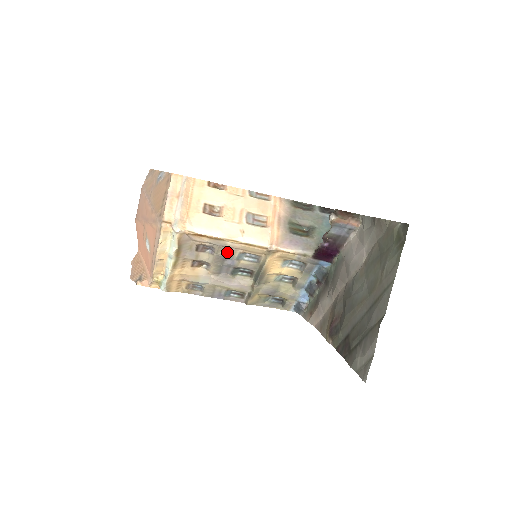
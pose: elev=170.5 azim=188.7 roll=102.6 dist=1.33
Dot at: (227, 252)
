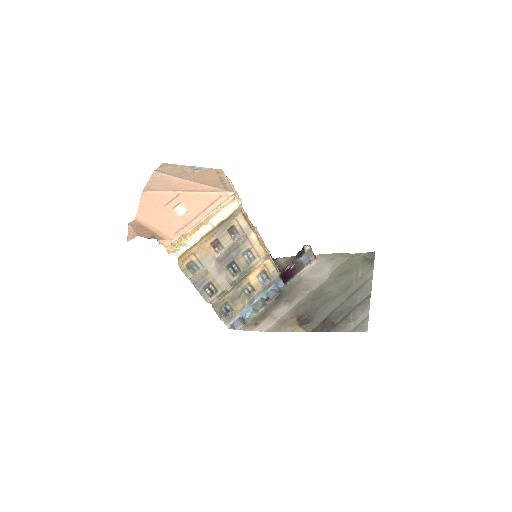
Dot at: (242, 243)
